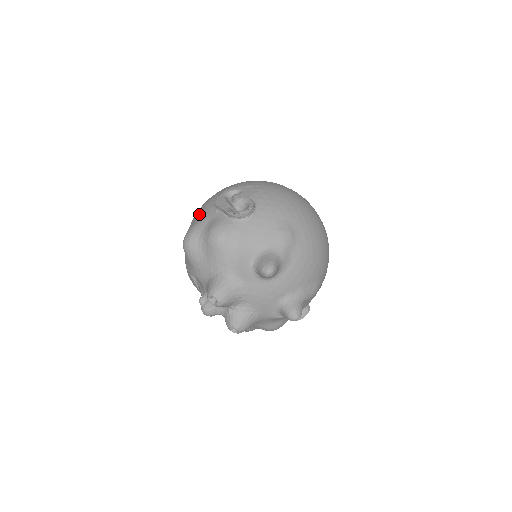
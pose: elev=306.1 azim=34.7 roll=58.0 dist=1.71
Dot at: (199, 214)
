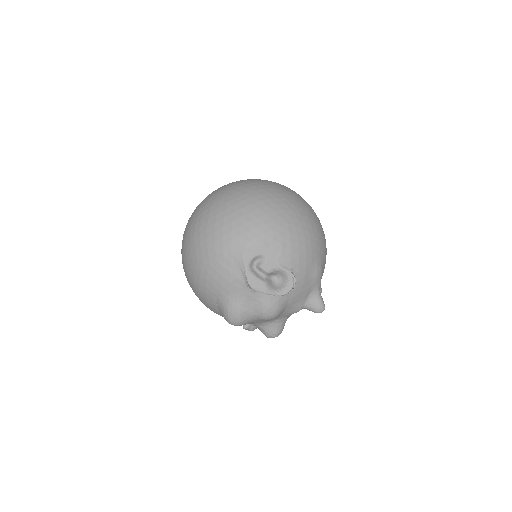
Dot at: (225, 291)
